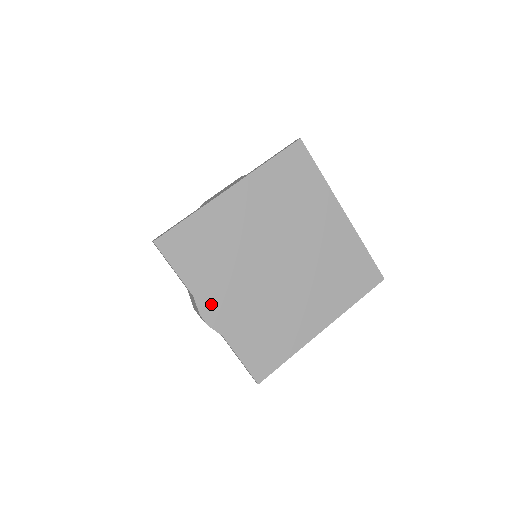
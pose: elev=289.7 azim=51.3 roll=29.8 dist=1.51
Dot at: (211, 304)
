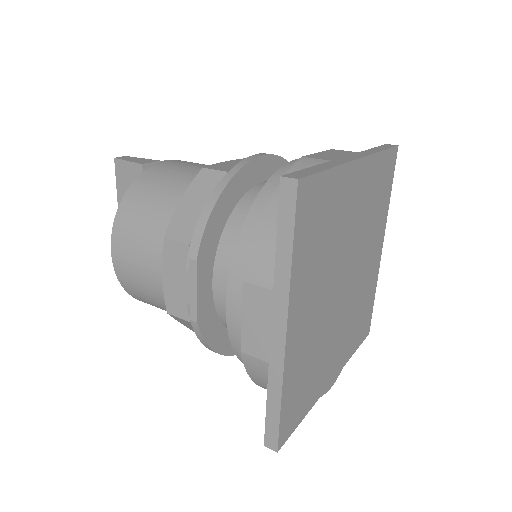
Dot at: (329, 377)
